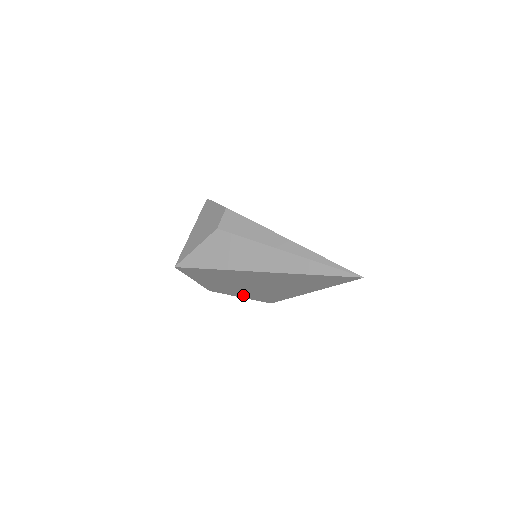
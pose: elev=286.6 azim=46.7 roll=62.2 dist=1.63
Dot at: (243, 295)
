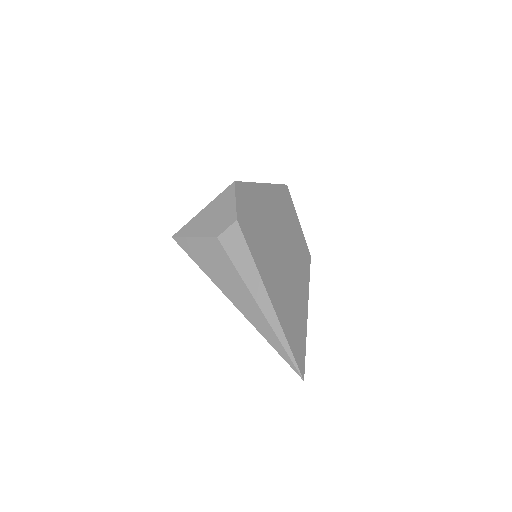
Dot at: occluded
